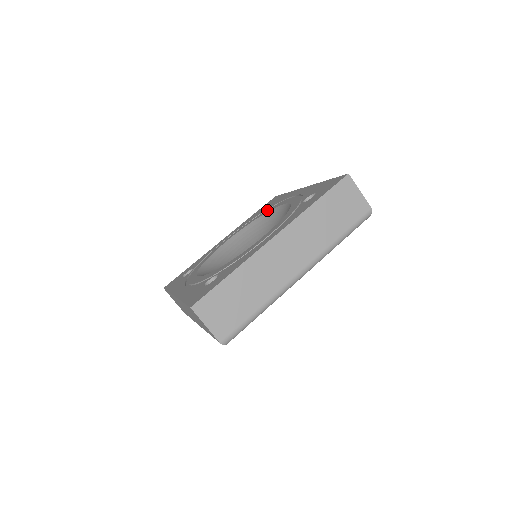
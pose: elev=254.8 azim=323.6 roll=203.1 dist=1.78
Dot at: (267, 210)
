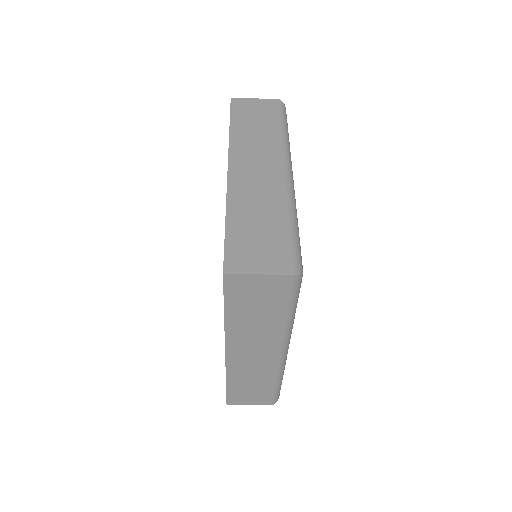
Dot at: occluded
